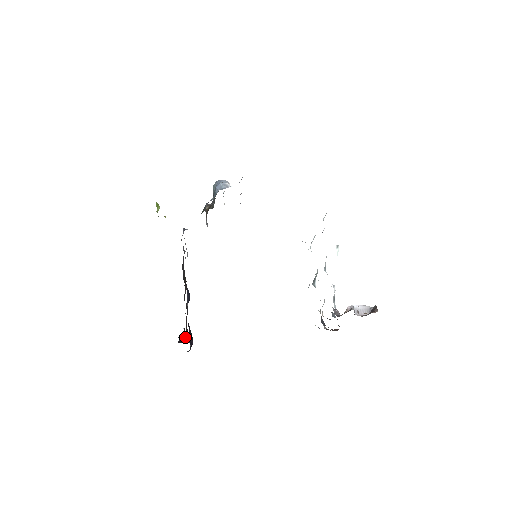
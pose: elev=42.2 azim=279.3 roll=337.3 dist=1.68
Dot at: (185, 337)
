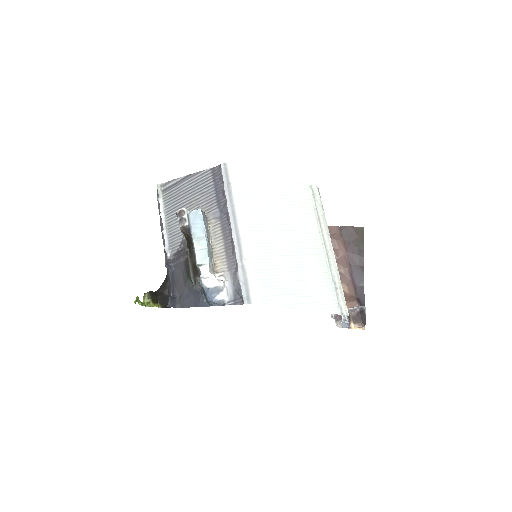
Dot at: occluded
